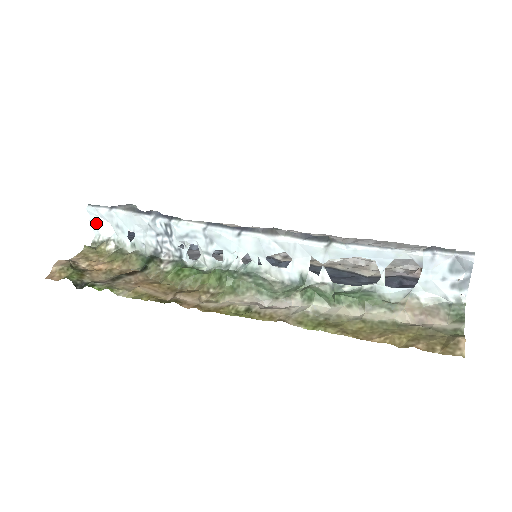
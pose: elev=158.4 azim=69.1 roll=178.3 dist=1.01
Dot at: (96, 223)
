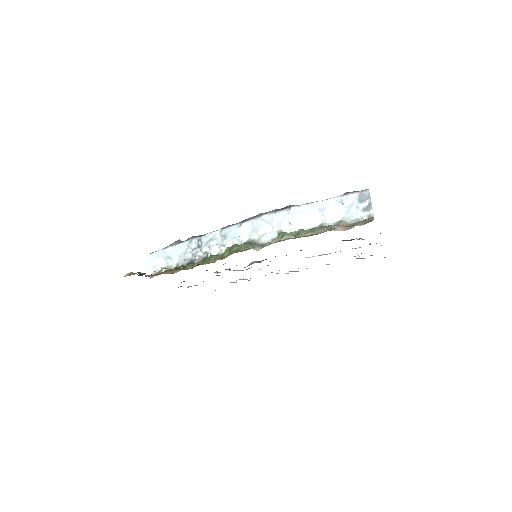
Dot at: occluded
